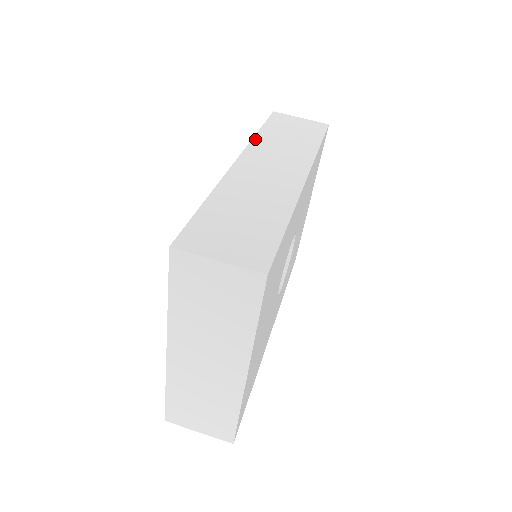
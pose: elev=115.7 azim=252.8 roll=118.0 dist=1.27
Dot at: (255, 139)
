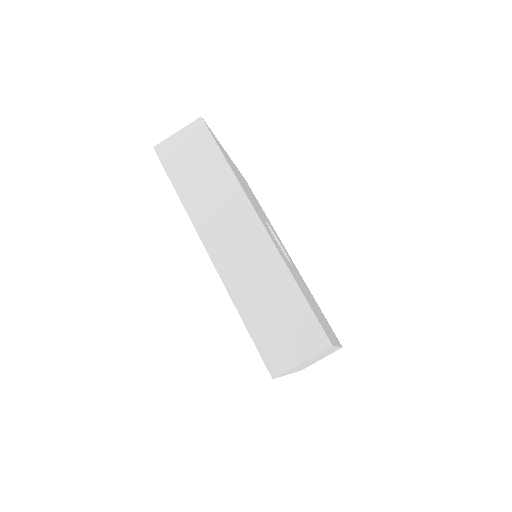
Dot at: (188, 210)
